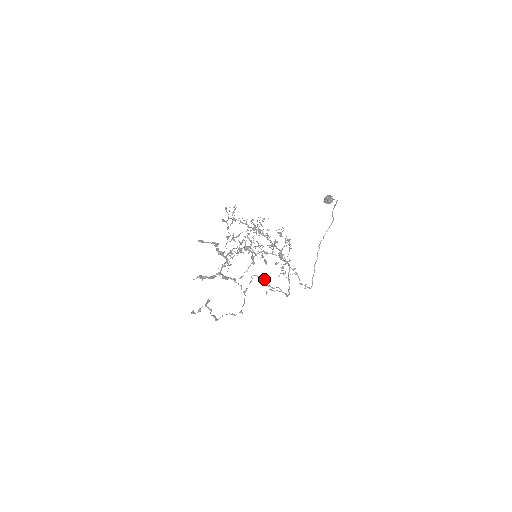
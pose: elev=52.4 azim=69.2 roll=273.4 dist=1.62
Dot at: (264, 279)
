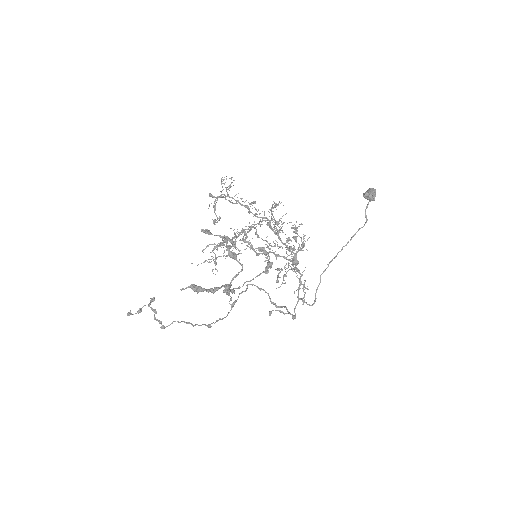
Dot at: (266, 292)
